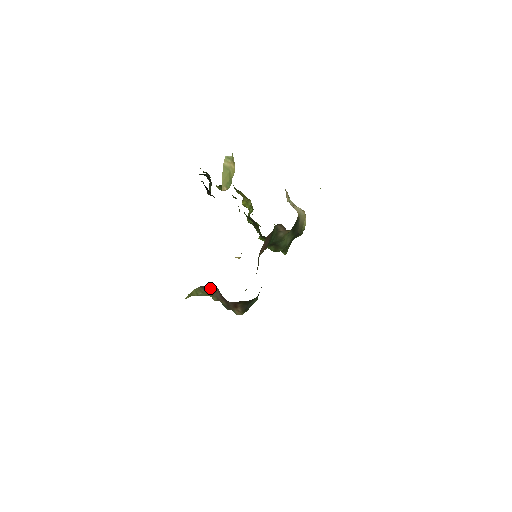
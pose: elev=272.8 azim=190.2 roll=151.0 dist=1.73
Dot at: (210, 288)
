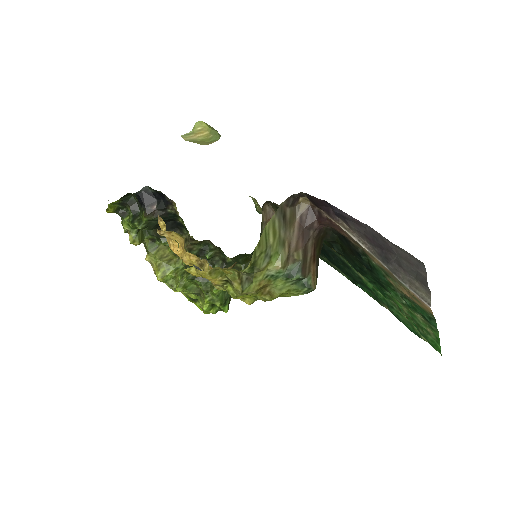
Dot at: (289, 210)
